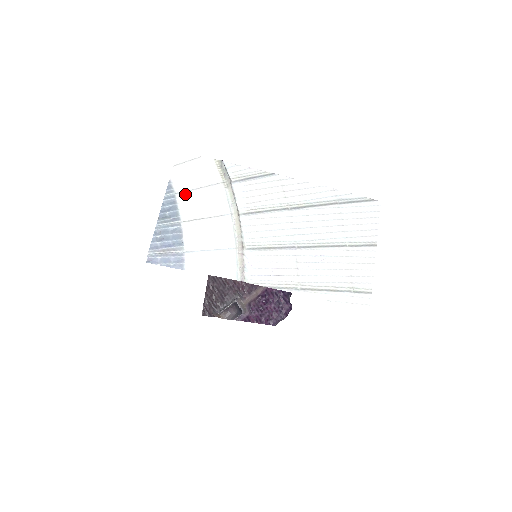
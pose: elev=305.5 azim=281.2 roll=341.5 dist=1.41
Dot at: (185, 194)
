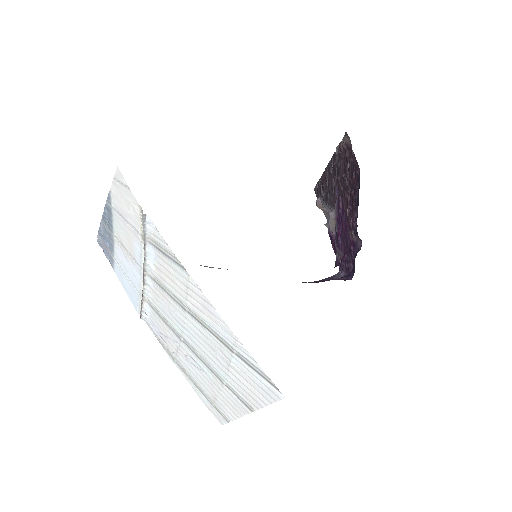
Dot at: (117, 215)
